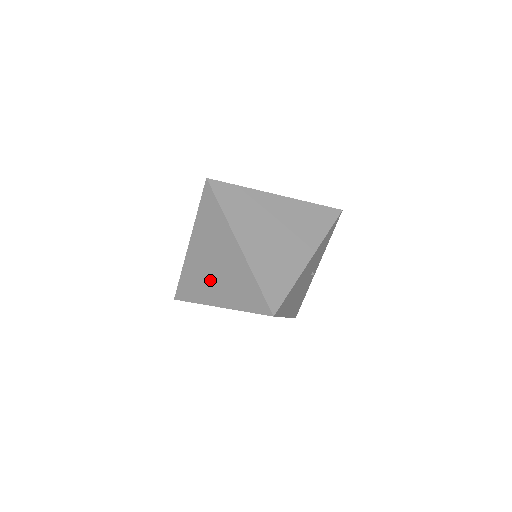
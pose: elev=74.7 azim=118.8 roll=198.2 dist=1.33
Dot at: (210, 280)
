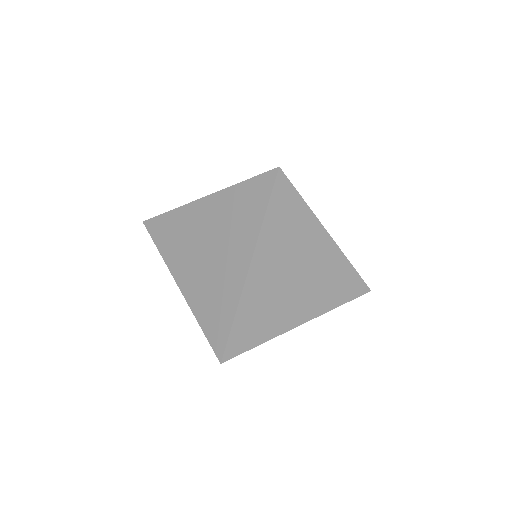
Dot at: occluded
